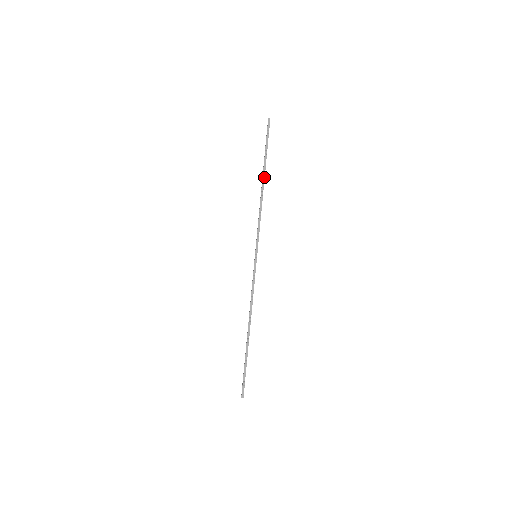
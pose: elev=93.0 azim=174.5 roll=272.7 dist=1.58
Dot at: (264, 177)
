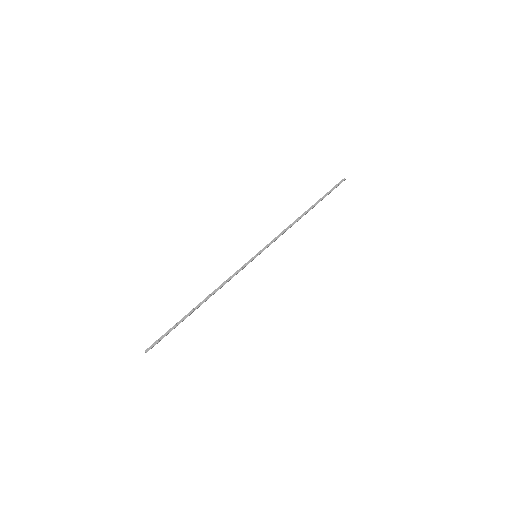
Dot at: (309, 210)
